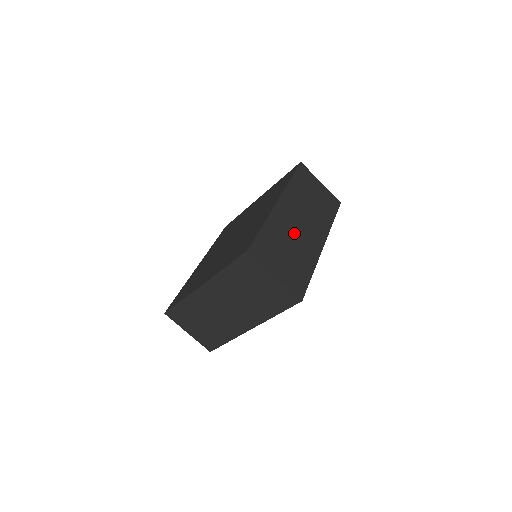
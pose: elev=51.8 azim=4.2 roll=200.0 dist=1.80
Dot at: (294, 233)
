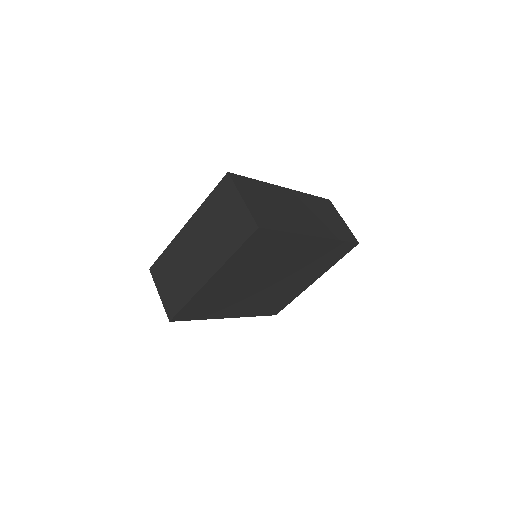
Dot at: (286, 207)
